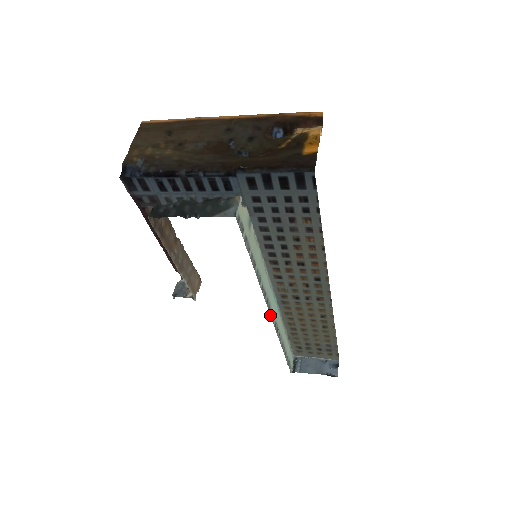
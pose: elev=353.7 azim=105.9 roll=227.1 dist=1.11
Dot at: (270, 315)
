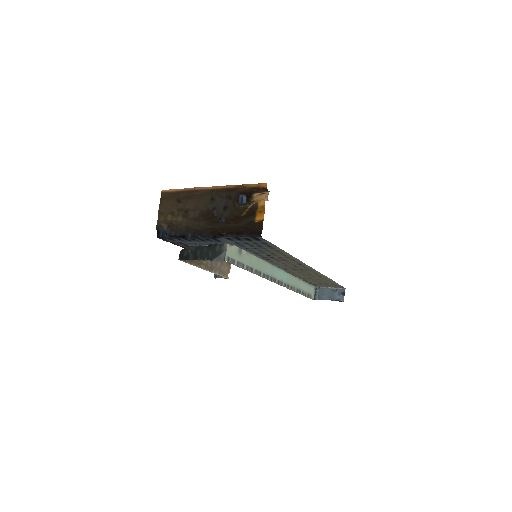
Dot at: occluded
